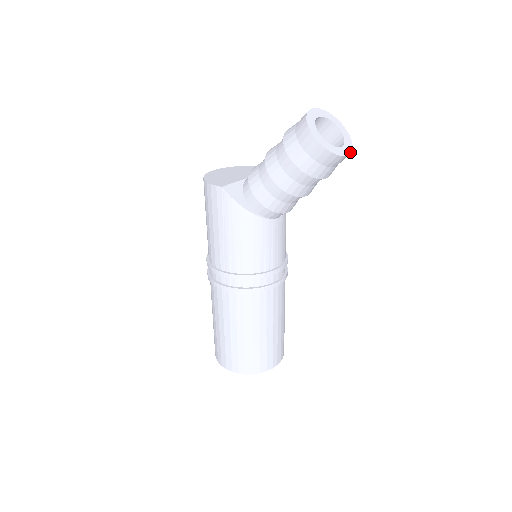
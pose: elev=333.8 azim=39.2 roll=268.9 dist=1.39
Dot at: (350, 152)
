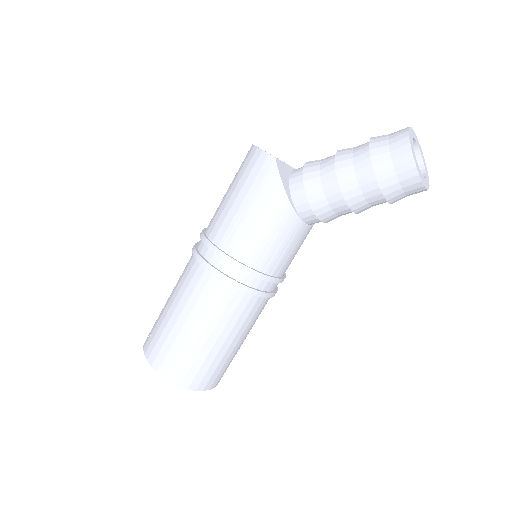
Dot at: (428, 189)
